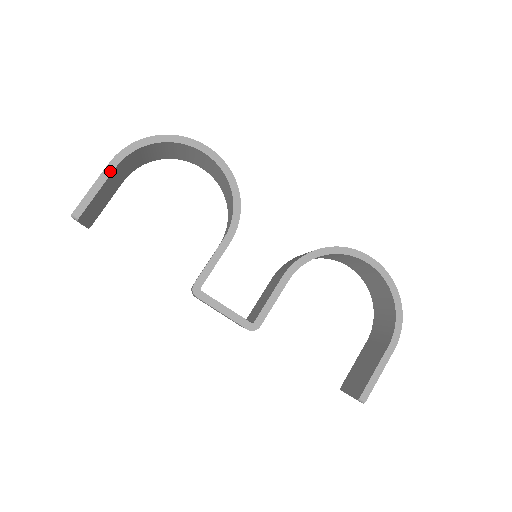
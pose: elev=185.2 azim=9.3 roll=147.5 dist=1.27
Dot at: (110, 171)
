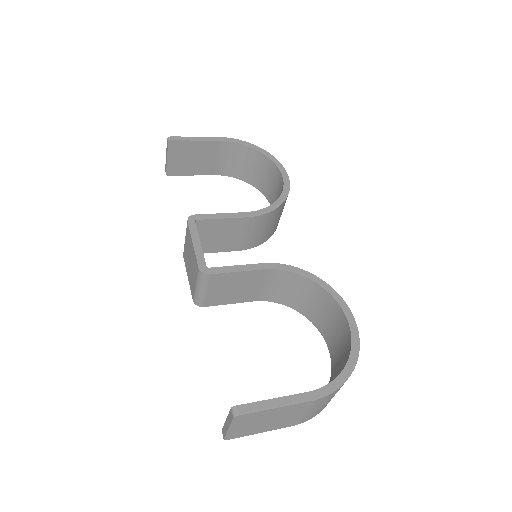
Dot at: (215, 139)
